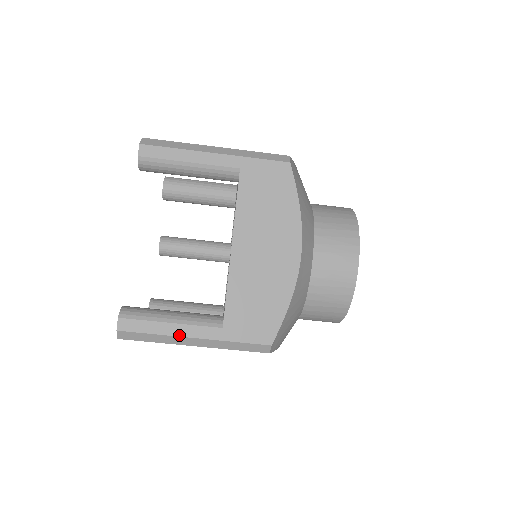
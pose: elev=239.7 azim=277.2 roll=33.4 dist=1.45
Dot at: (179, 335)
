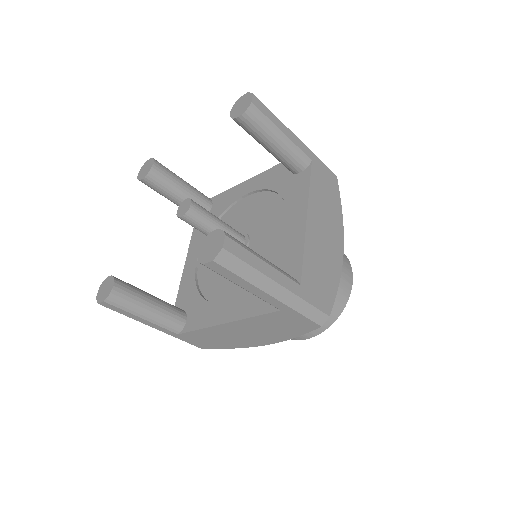
Dot at: (271, 277)
